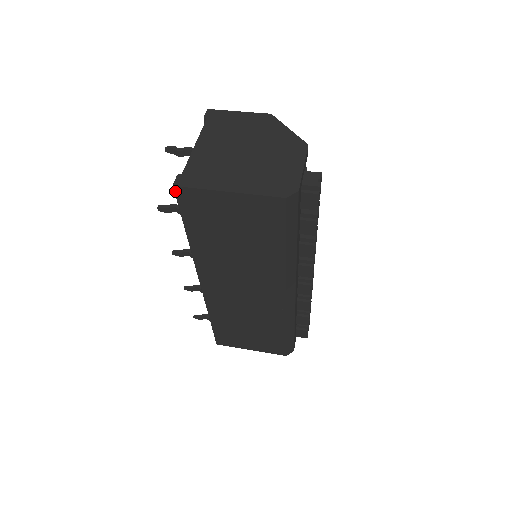
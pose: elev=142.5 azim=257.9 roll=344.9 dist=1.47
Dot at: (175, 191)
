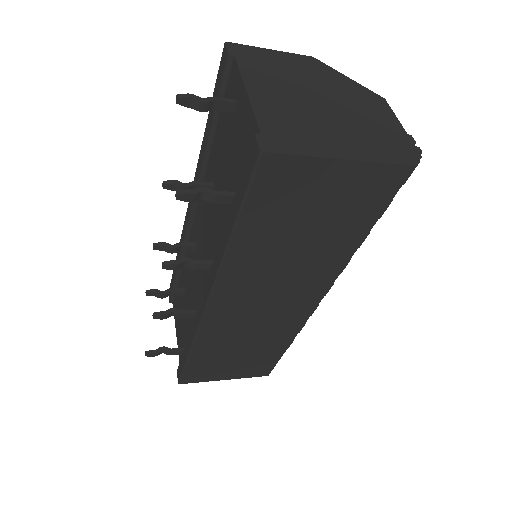
Dot at: (259, 161)
